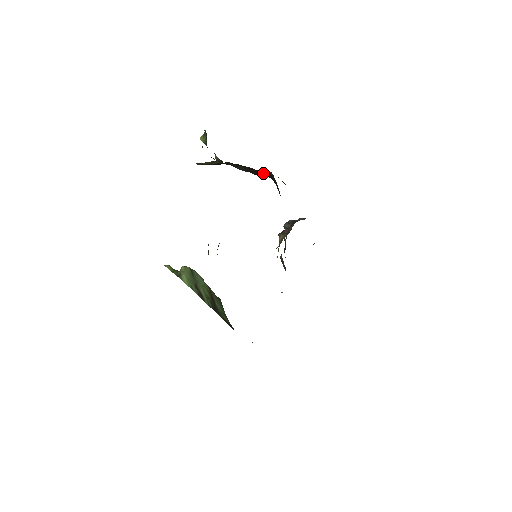
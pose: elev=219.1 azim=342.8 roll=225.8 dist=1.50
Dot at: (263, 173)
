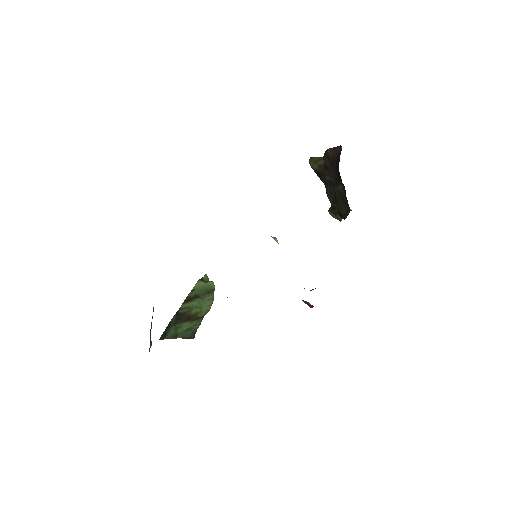
Dot at: (338, 161)
